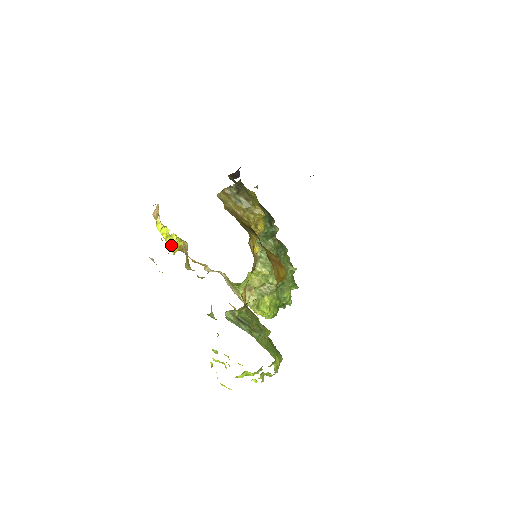
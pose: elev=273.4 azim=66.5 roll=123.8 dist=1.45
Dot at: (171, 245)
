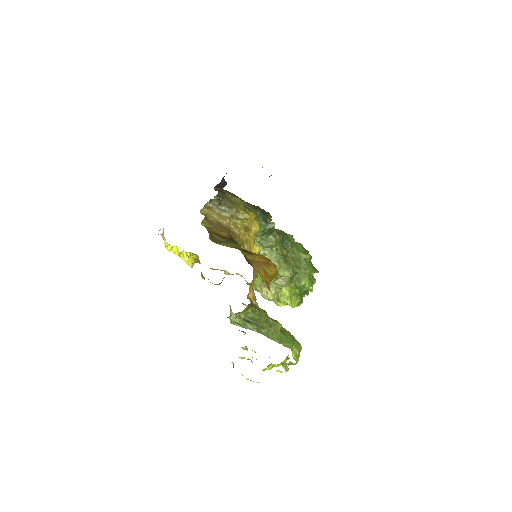
Dot at: (186, 260)
